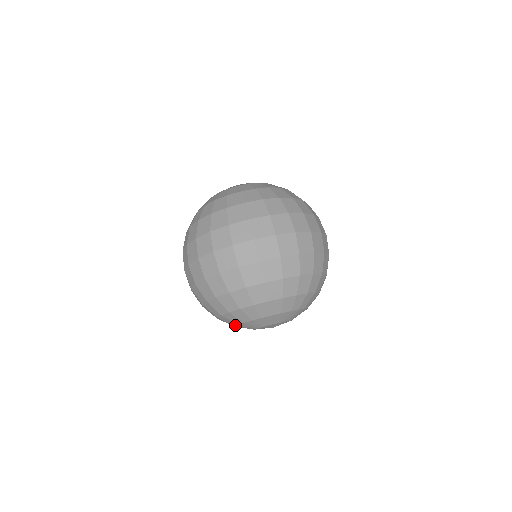
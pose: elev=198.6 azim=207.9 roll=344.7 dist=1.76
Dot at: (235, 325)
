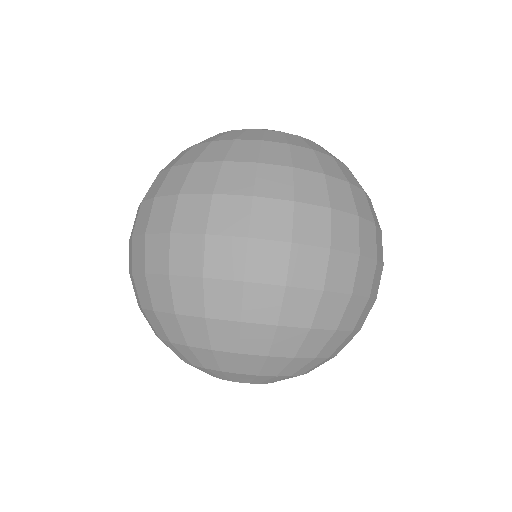
Dot at: (185, 361)
